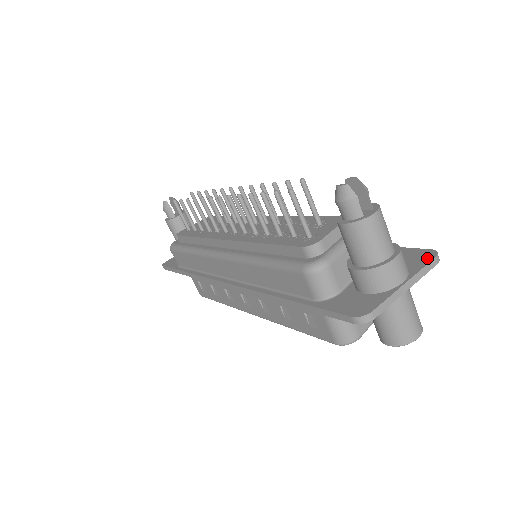
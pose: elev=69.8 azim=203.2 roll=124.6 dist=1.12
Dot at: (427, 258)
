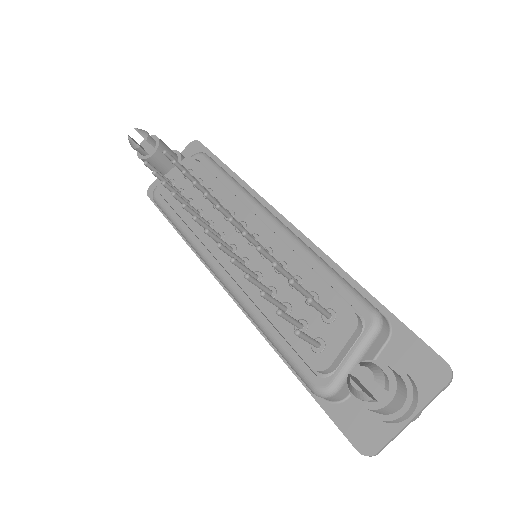
Dot at: (440, 380)
